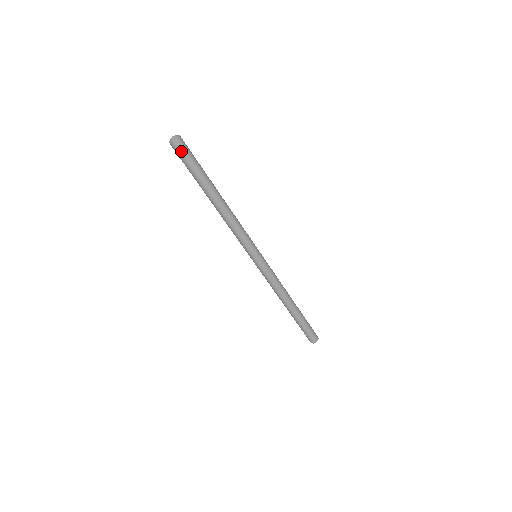
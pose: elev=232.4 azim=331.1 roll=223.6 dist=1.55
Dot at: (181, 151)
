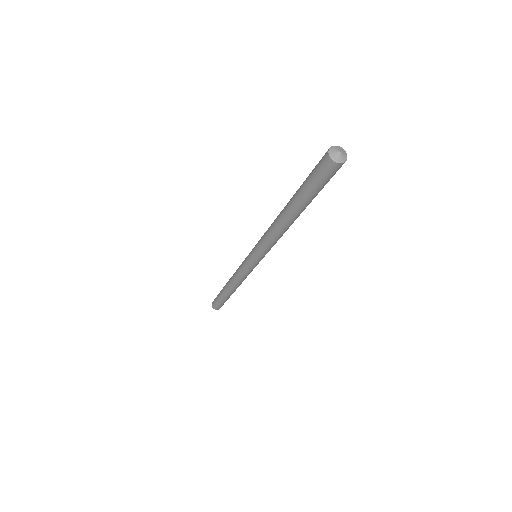
Dot at: (325, 171)
